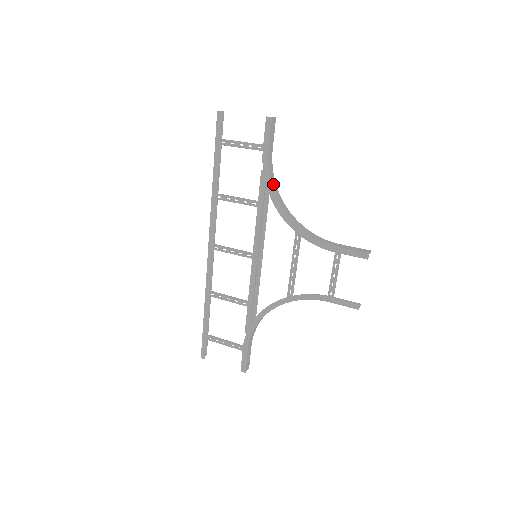
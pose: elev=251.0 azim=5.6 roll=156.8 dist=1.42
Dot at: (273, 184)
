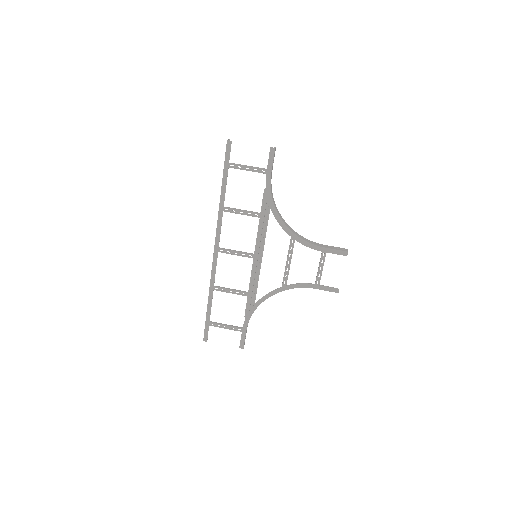
Dot at: (273, 200)
